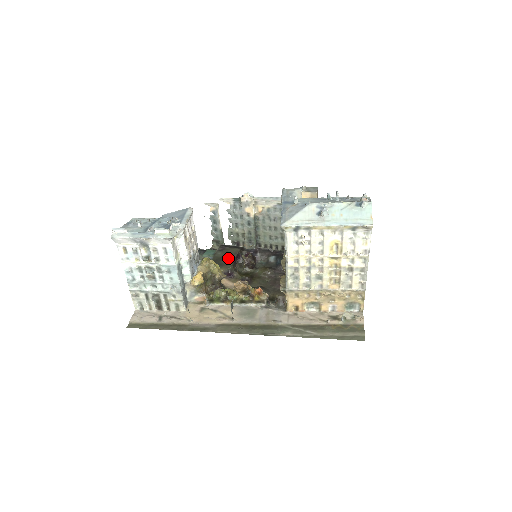
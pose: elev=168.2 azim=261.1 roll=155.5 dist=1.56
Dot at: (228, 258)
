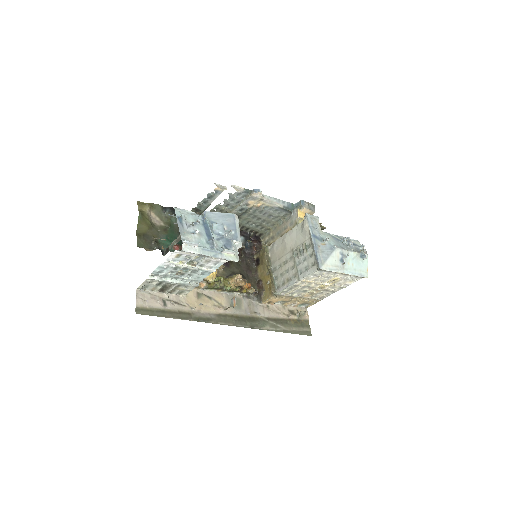
Dot at: occluded
